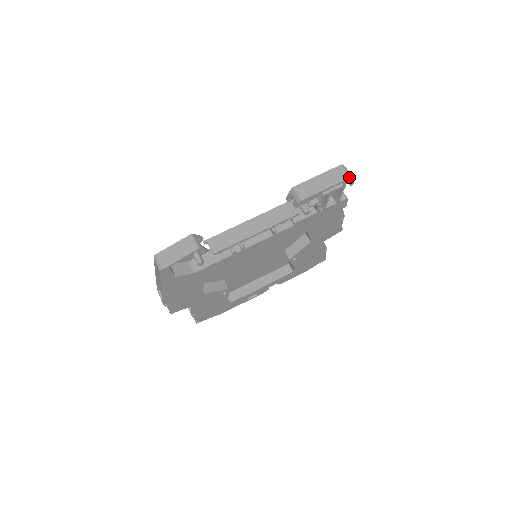
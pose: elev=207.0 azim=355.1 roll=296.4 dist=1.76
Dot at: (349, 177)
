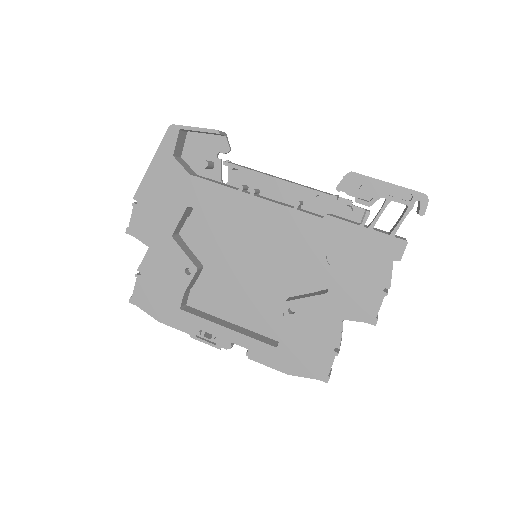
Dot at: (423, 193)
